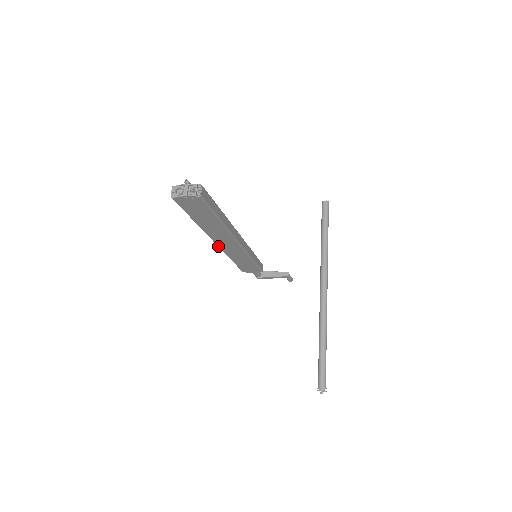
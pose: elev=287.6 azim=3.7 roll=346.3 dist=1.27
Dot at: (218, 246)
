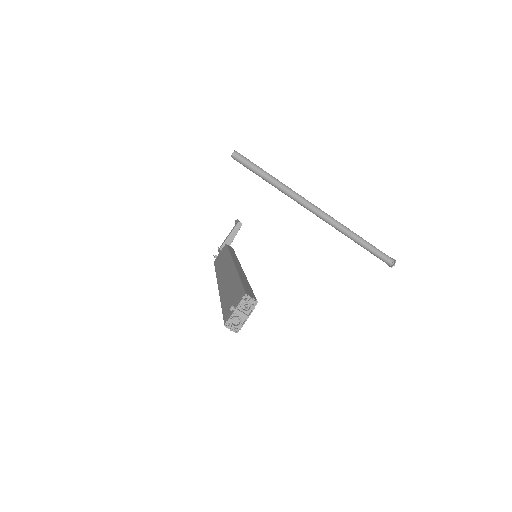
Dot at: occluded
